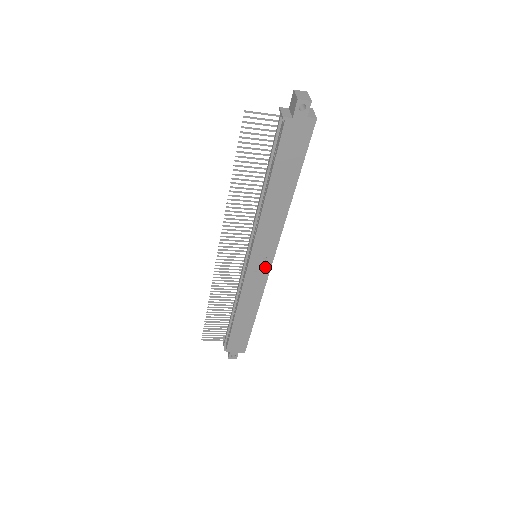
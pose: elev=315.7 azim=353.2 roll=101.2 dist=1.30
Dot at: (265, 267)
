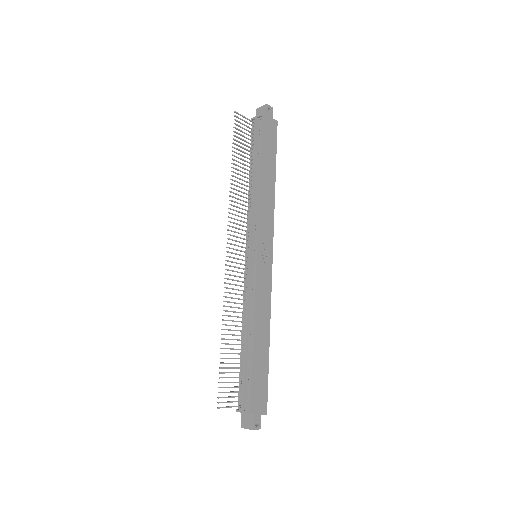
Dot at: (268, 263)
